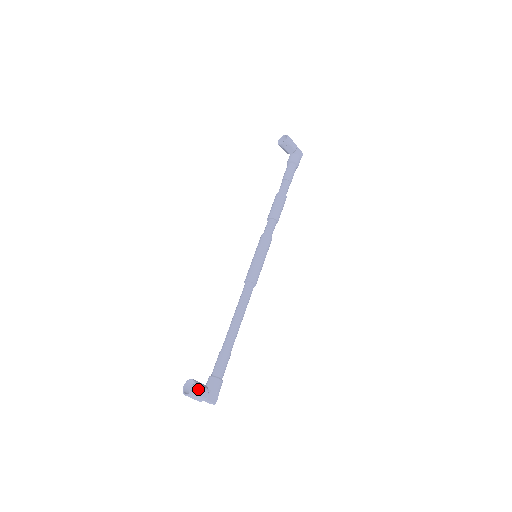
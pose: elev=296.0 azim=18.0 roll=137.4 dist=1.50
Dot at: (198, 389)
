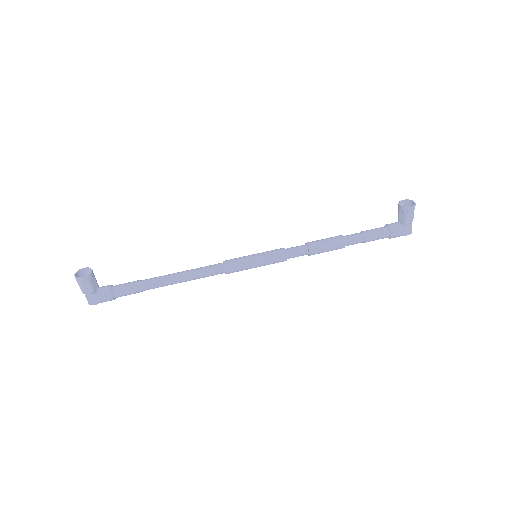
Dot at: (86, 282)
